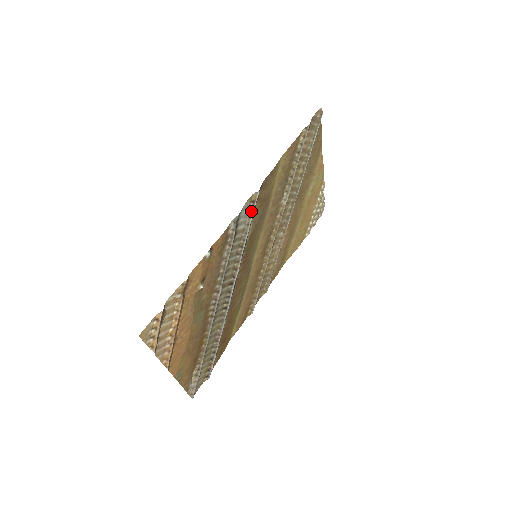
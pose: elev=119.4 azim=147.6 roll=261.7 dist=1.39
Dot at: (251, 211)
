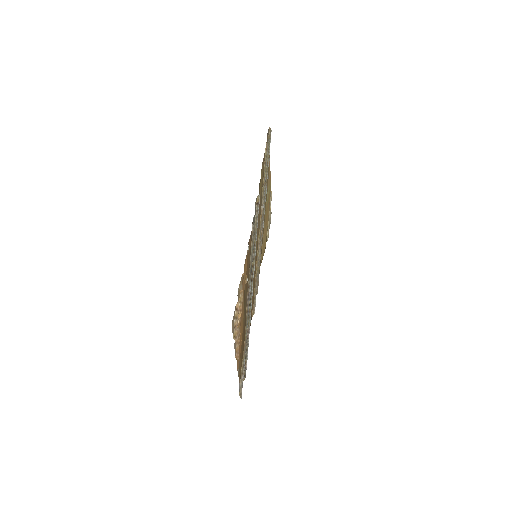
Dot at: (257, 212)
